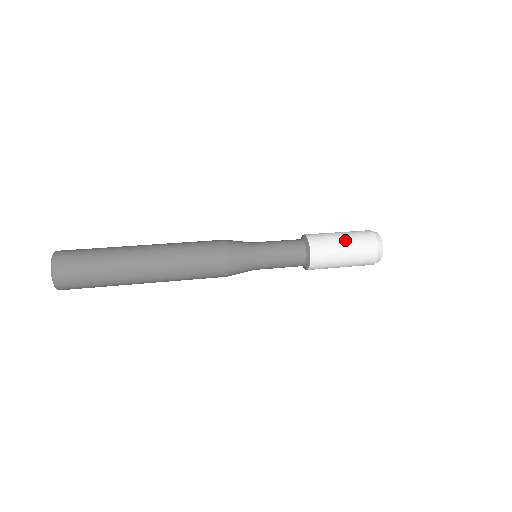
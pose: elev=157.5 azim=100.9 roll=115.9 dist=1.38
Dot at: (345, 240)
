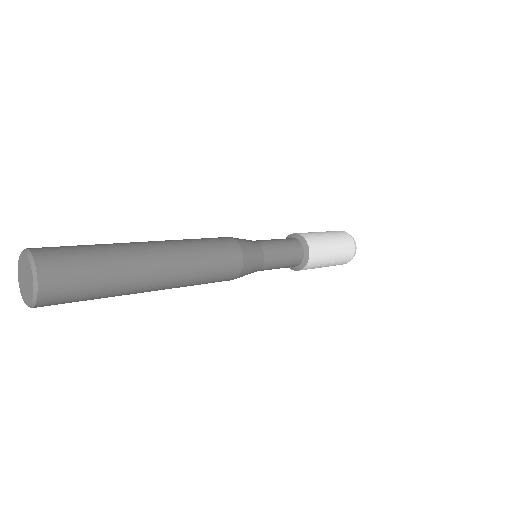
Dot at: (330, 237)
